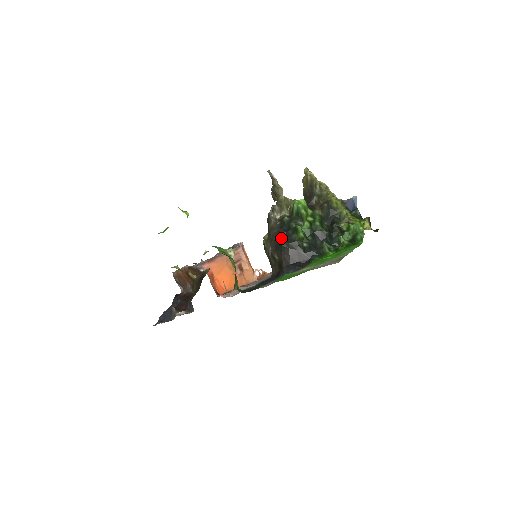
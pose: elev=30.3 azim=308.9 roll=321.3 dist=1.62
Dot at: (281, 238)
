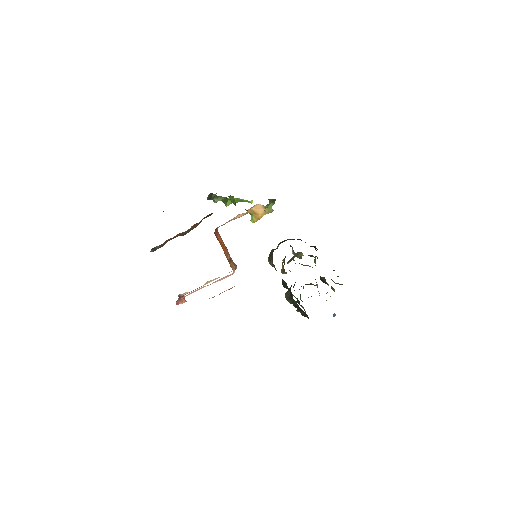
Dot at: occluded
